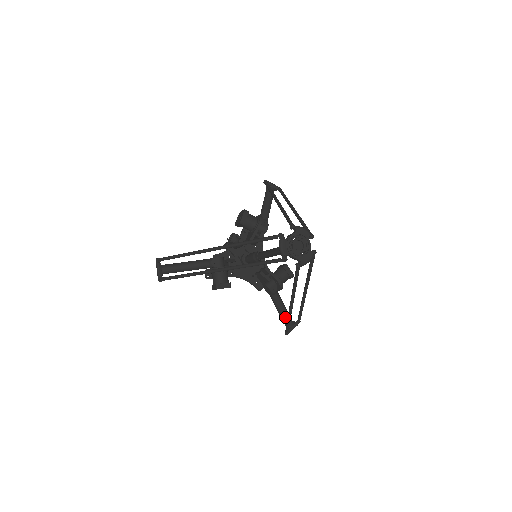
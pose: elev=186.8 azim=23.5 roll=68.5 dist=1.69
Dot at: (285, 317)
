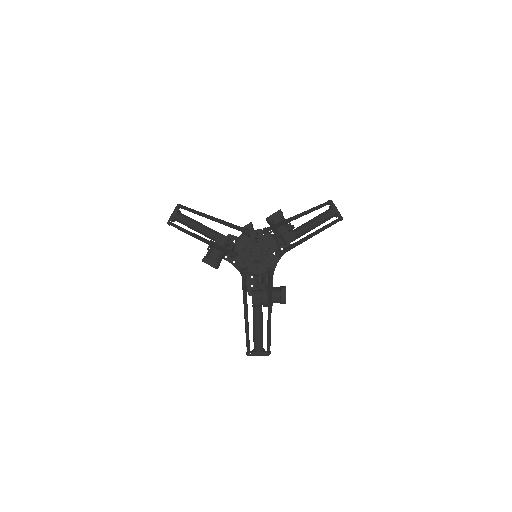
Dot at: (256, 337)
